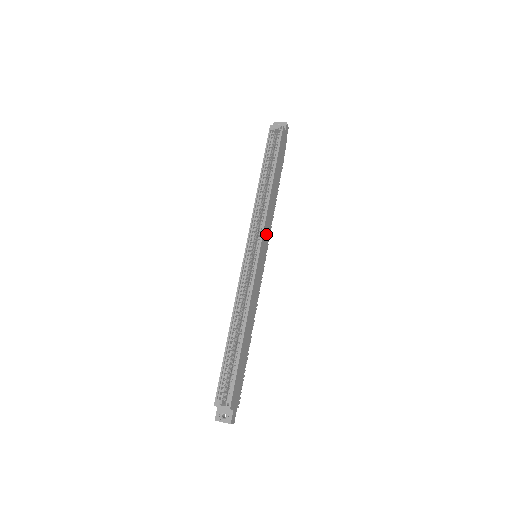
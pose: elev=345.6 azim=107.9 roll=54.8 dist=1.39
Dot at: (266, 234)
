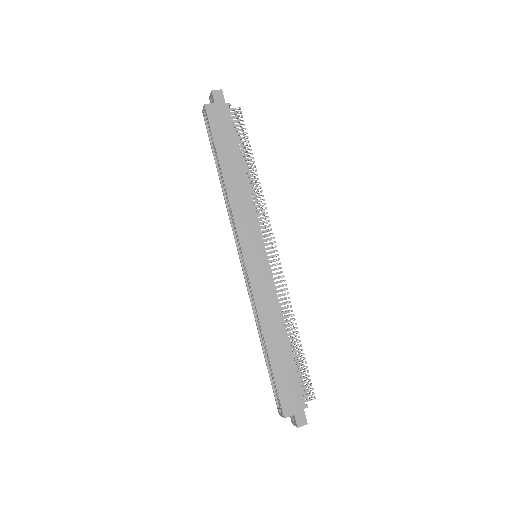
Dot at: (249, 231)
